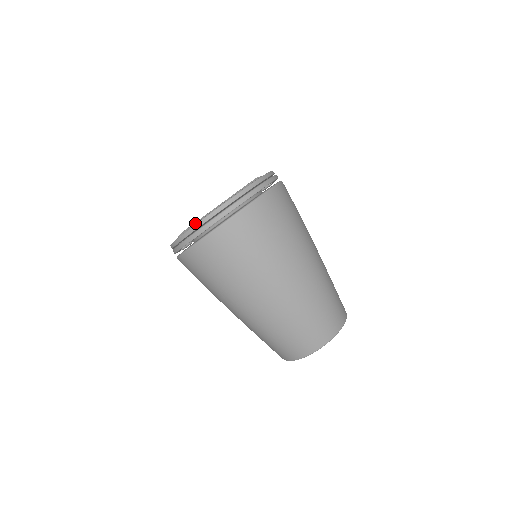
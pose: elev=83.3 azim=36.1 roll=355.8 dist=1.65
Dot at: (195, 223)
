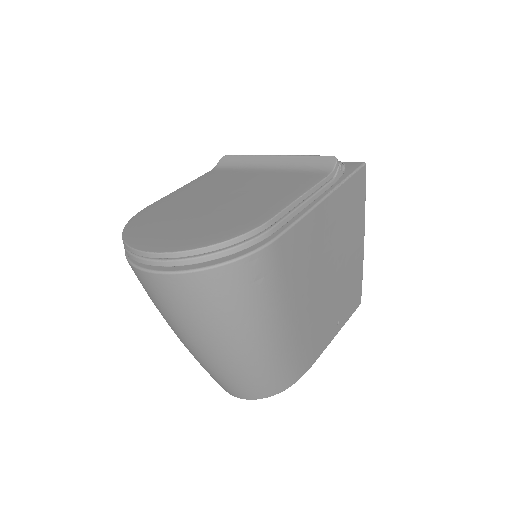
Dot at: (242, 156)
